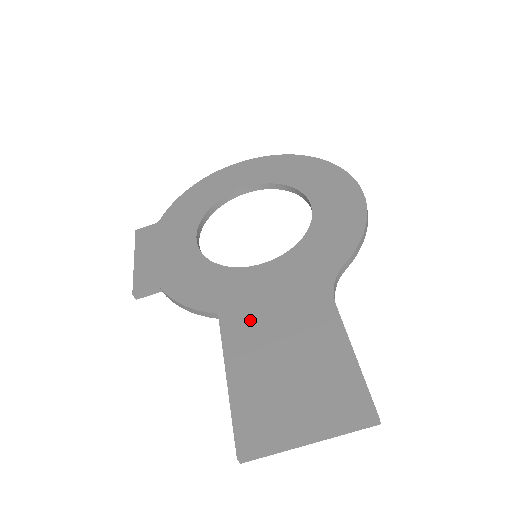
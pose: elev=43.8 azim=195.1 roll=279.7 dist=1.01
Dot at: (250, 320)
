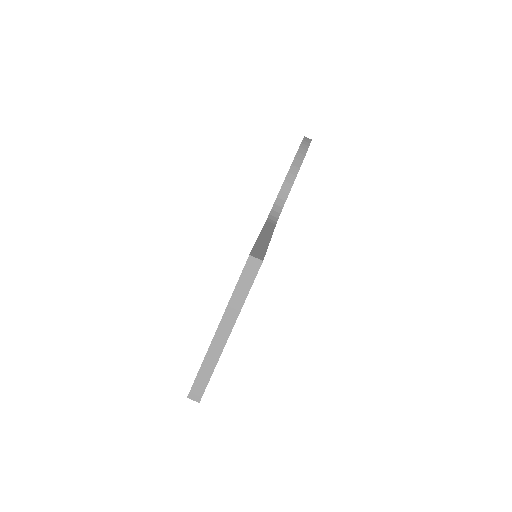
Dot at: occluded
